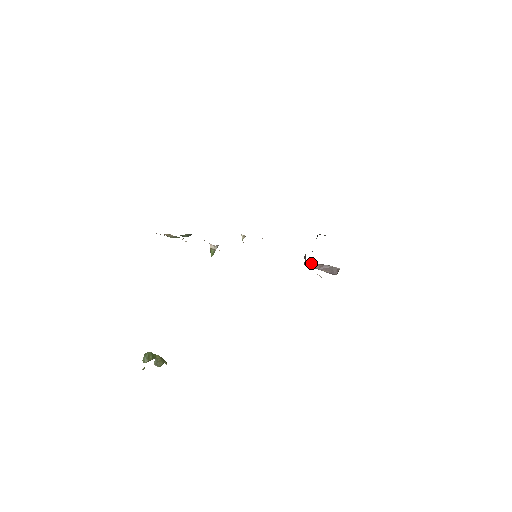
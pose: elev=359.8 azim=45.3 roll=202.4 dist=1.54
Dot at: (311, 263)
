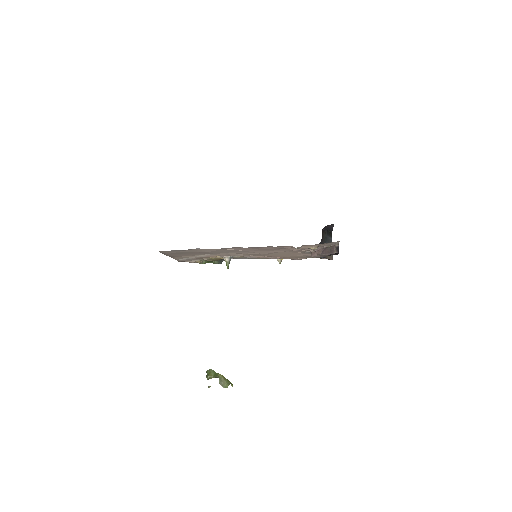
Dot at: (313, 252)
